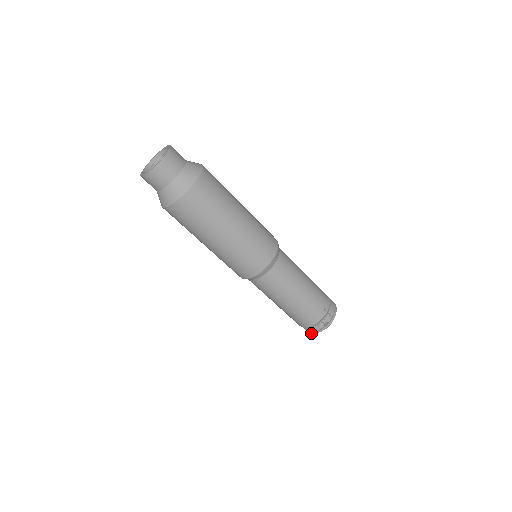
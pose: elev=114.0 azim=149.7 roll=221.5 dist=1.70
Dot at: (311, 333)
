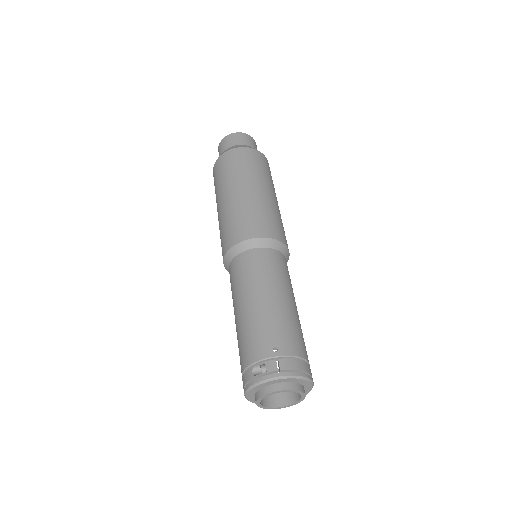
Dot at: (244, 391)
